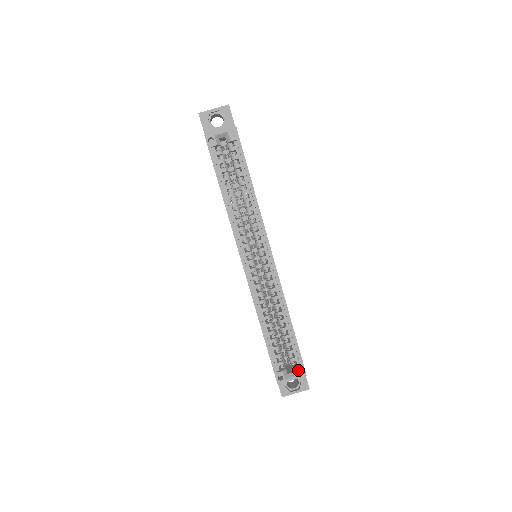
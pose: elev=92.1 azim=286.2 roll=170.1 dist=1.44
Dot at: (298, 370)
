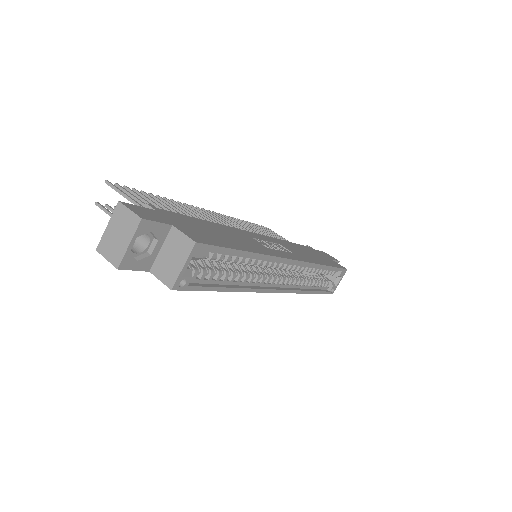
Dot at: (341, 275)
